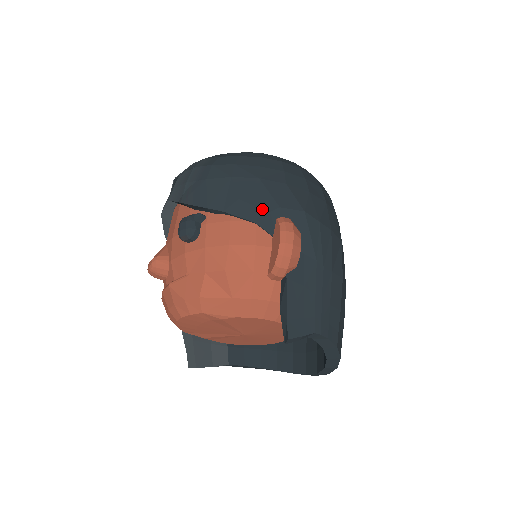
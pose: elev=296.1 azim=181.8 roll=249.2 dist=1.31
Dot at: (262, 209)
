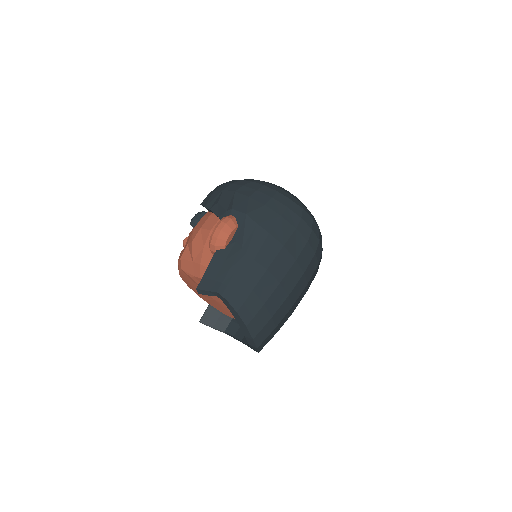
Dot at: (224, 209)
